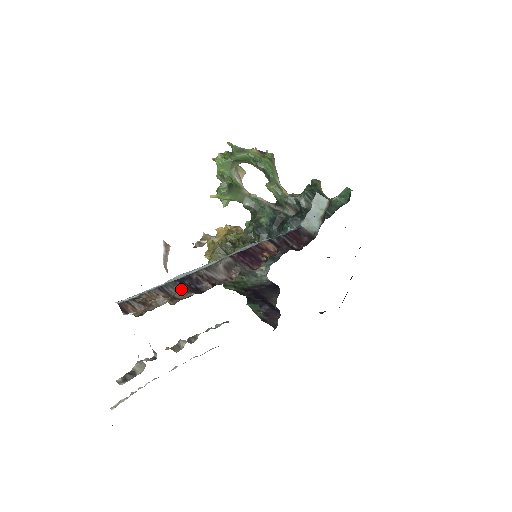
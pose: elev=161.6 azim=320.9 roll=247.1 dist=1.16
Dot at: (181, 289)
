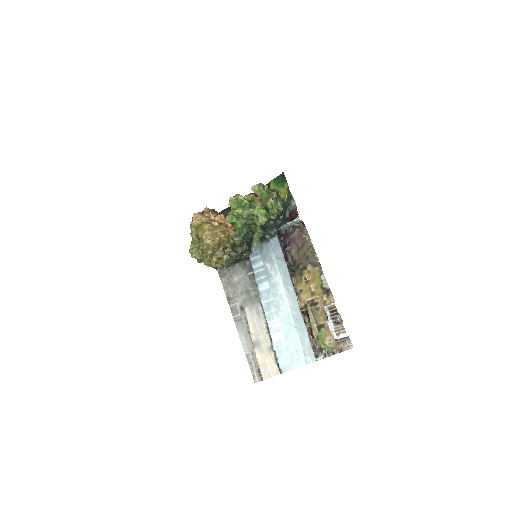
Dot at: occluded
